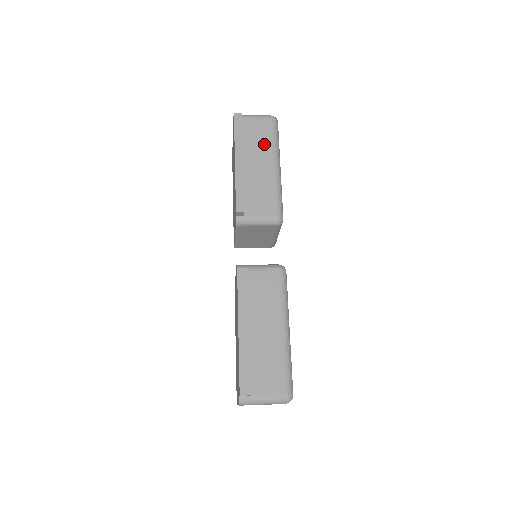
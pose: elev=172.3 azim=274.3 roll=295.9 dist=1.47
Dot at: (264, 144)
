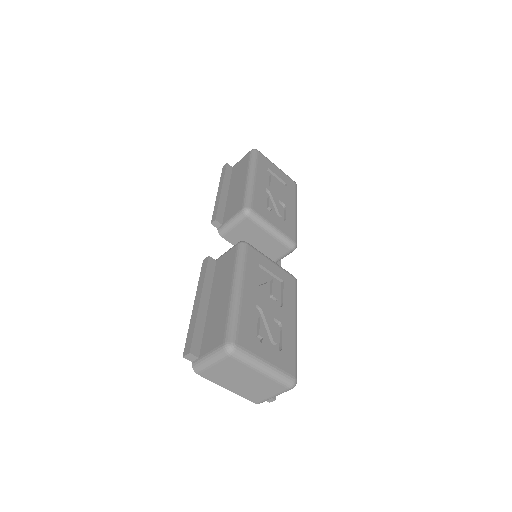
Dot at: (242, 170)
